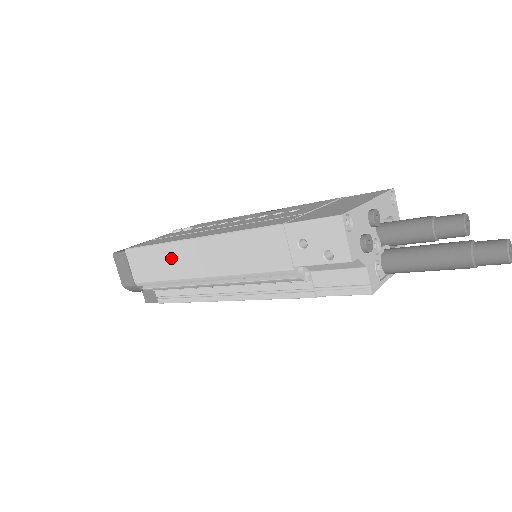
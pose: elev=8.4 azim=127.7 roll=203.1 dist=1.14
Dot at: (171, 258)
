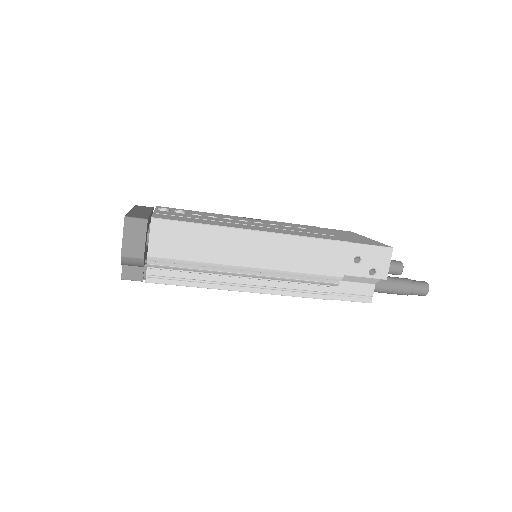
Dot at: (219, 242)
